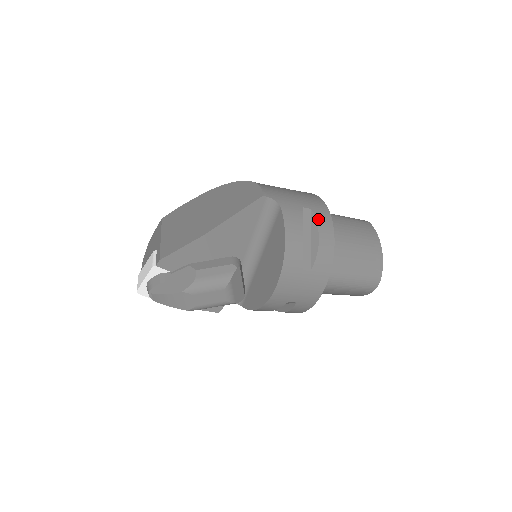
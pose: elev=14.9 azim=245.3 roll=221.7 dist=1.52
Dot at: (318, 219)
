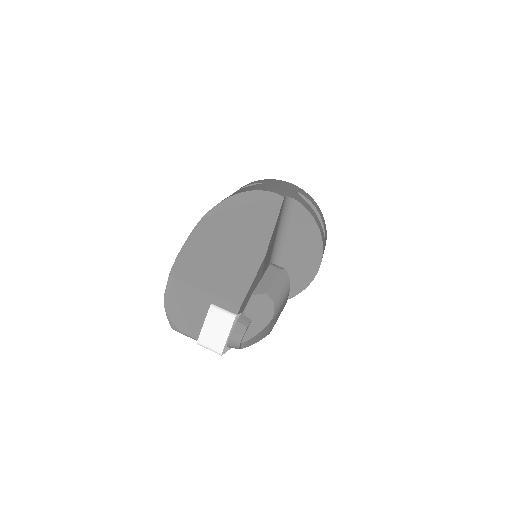
Dot at: (306, 196)
